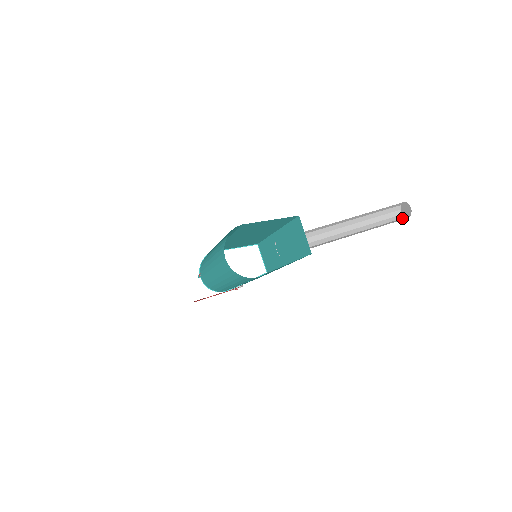
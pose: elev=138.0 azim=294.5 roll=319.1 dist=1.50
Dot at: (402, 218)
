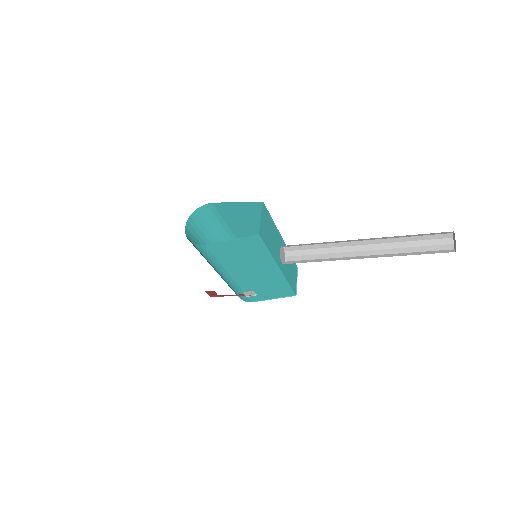
Dot at: occluded
